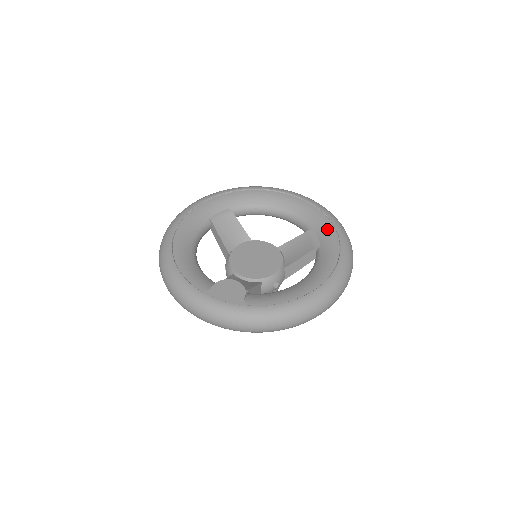
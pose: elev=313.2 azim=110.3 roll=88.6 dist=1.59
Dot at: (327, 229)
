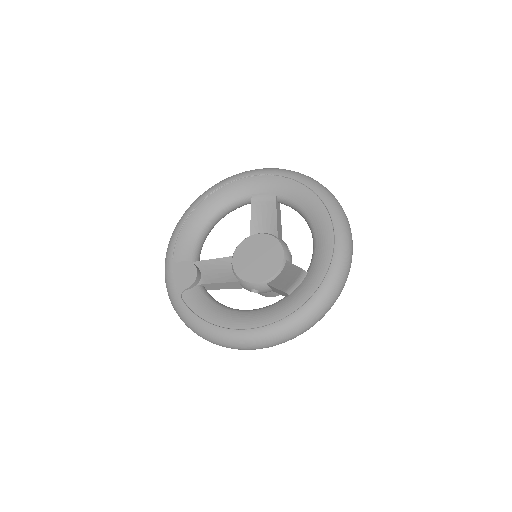
Dot at: (311, 284)
